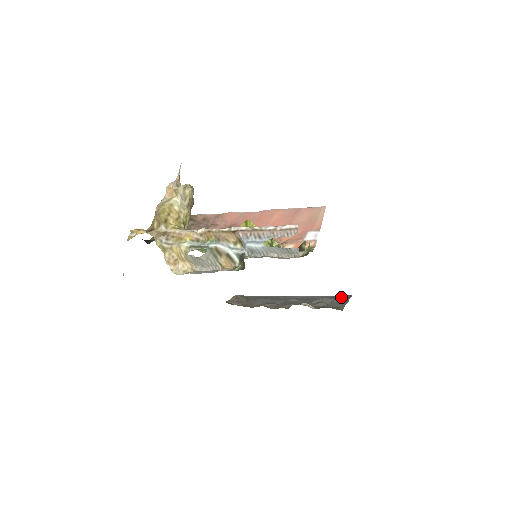
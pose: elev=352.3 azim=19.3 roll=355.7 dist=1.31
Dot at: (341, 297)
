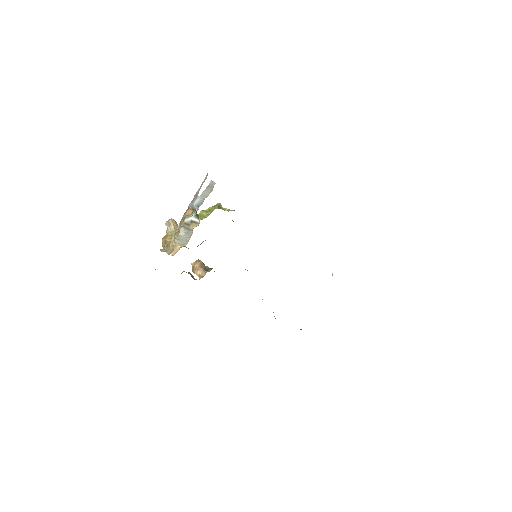
Dot at: occluded
